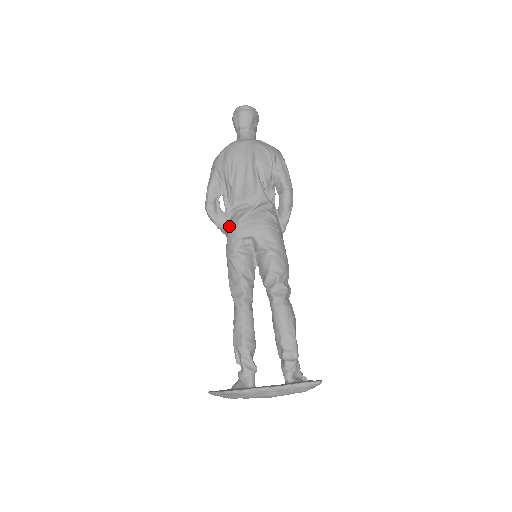
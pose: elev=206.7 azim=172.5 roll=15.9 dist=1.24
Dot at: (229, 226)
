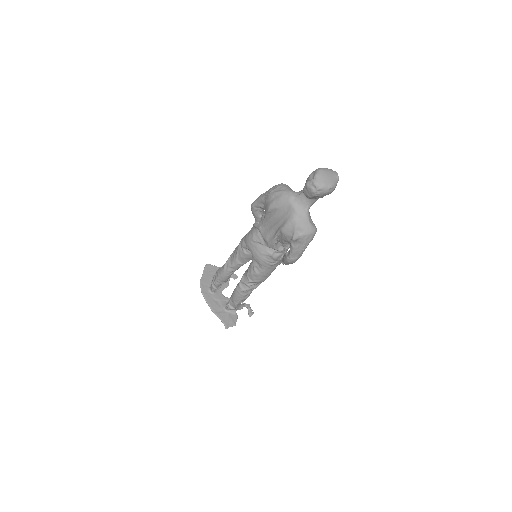
Dot at: (250, 231)
